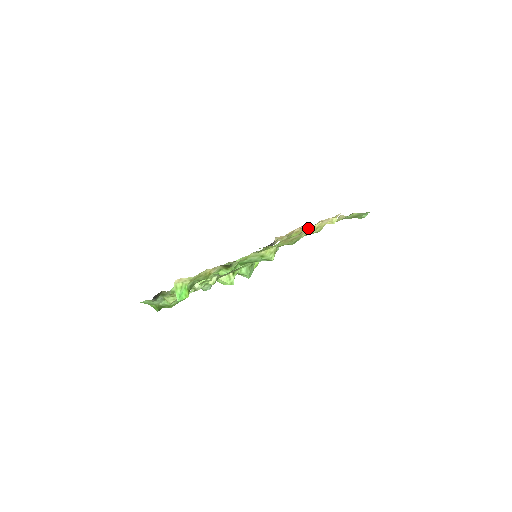
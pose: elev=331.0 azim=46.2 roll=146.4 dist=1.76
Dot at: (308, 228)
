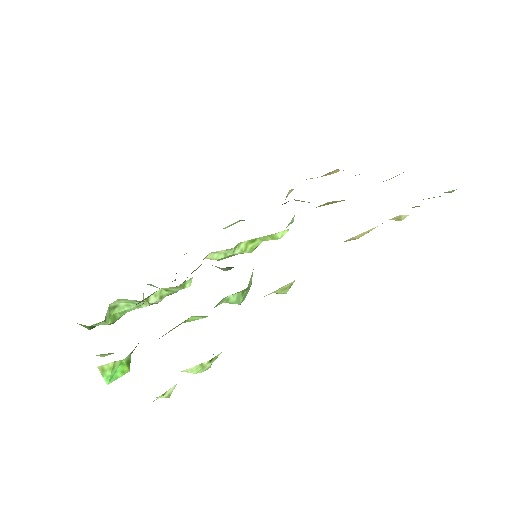
Dot at: occluded
